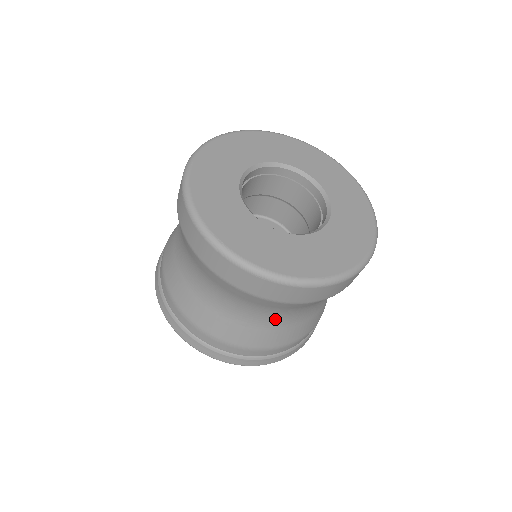
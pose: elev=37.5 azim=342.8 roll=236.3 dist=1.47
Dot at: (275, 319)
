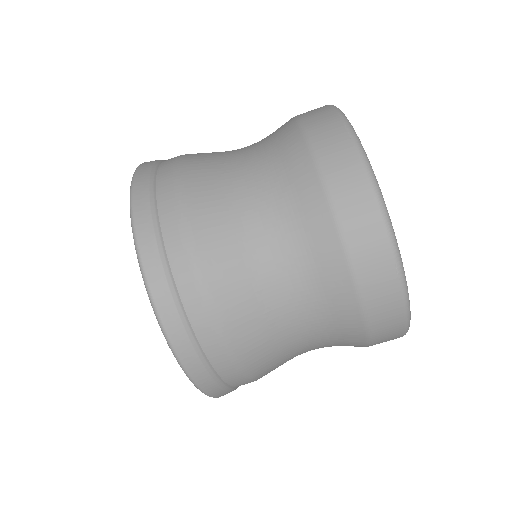
Dot at: (299, 337)
